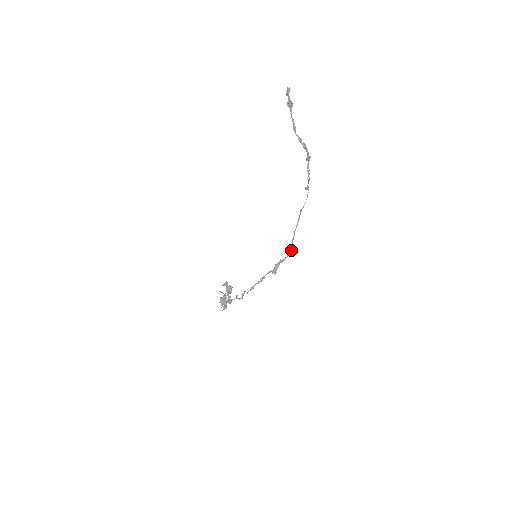
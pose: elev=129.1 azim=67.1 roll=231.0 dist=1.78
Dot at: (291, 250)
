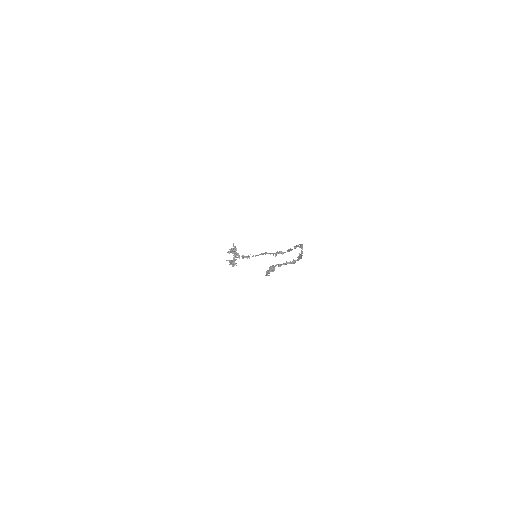
Dot at: occluded
